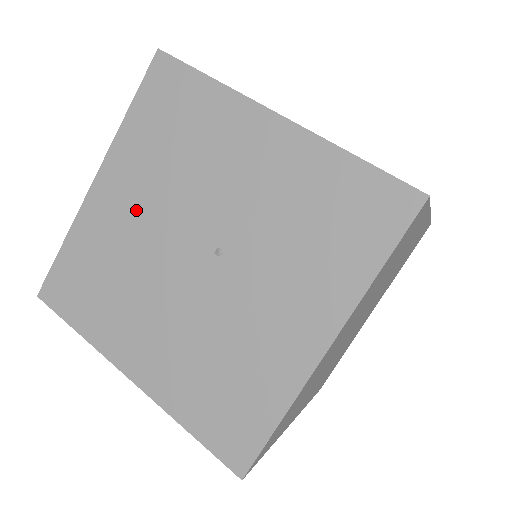
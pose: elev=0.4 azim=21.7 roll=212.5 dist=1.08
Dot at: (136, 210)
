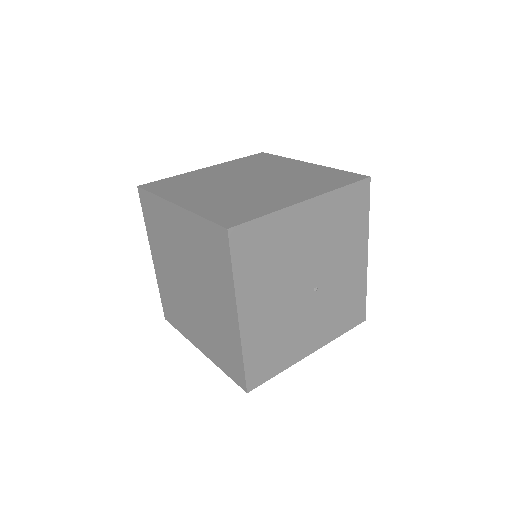
Dot at: (309, 238)
